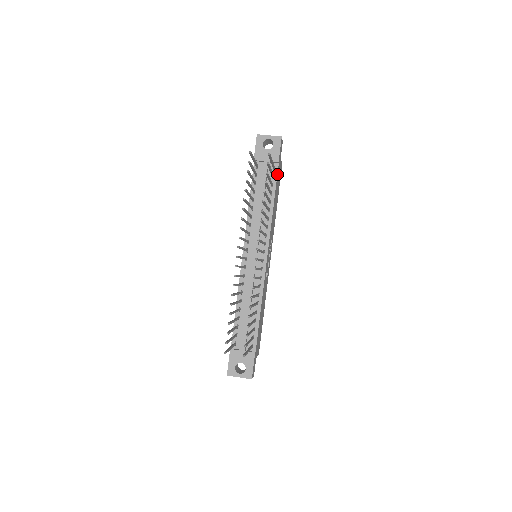
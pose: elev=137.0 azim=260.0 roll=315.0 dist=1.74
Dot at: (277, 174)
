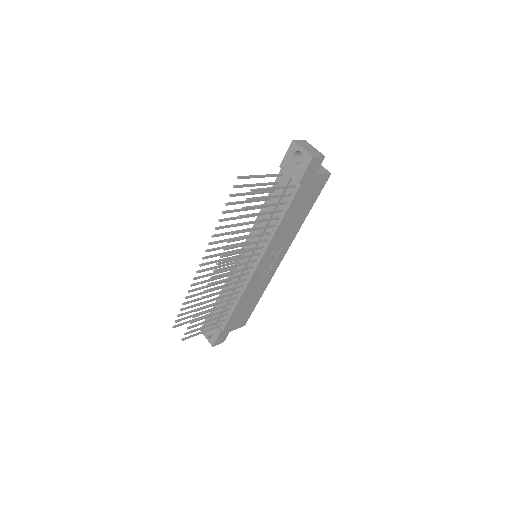
Dot at: (295, 194)
